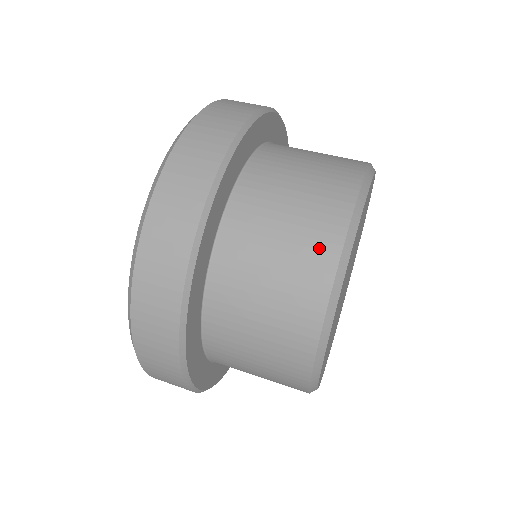
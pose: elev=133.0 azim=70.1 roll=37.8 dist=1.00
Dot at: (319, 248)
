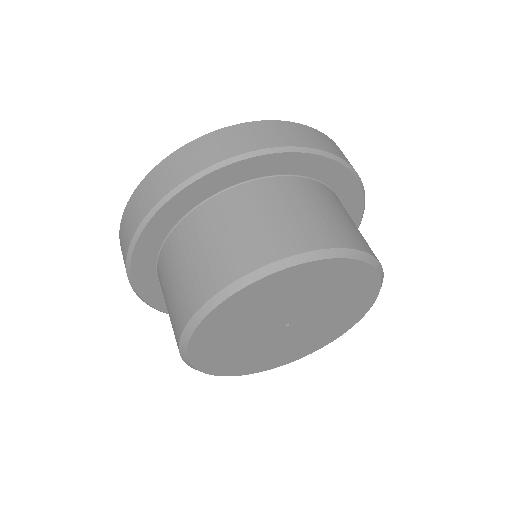
Dot at: (208, 280)
